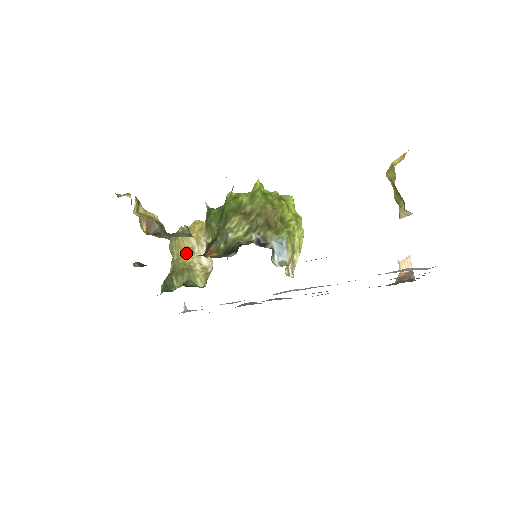
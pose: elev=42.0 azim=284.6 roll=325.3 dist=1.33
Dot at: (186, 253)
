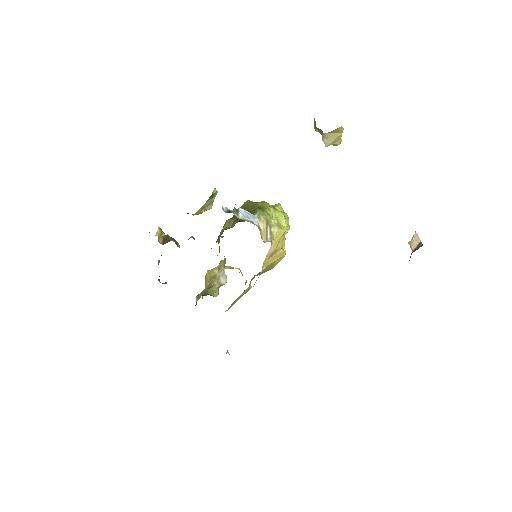
Dot at: (211, 282)
